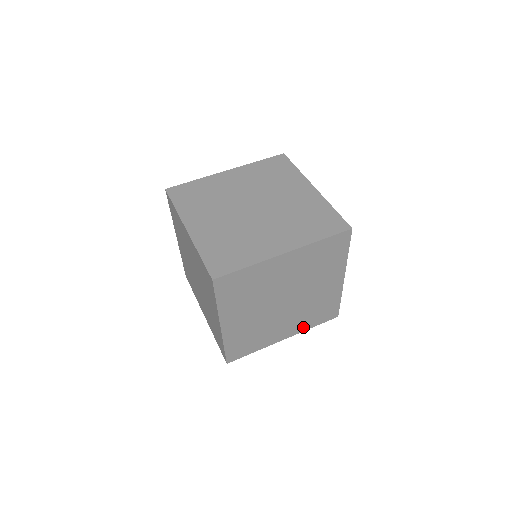
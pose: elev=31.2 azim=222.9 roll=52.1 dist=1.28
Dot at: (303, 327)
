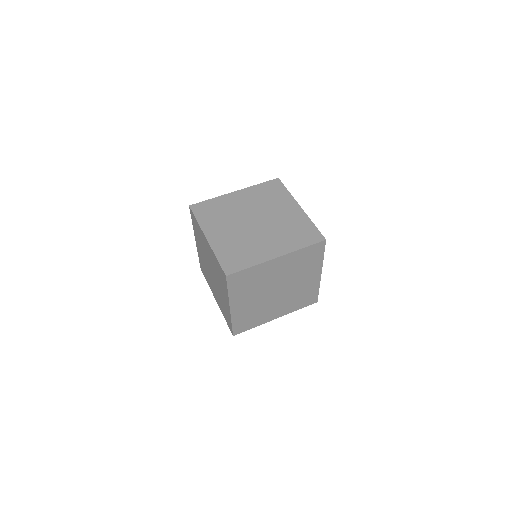
Dot at: (290, 310)
